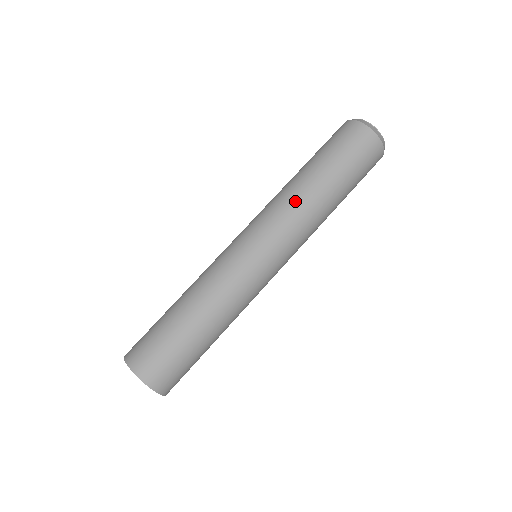
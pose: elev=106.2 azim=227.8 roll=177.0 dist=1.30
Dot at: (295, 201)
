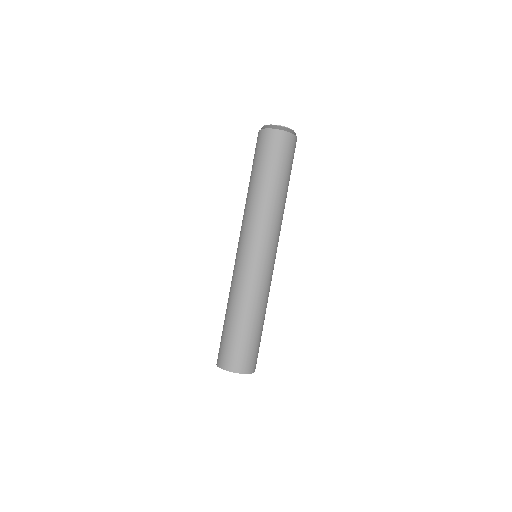
Dot at: (264, 210)
